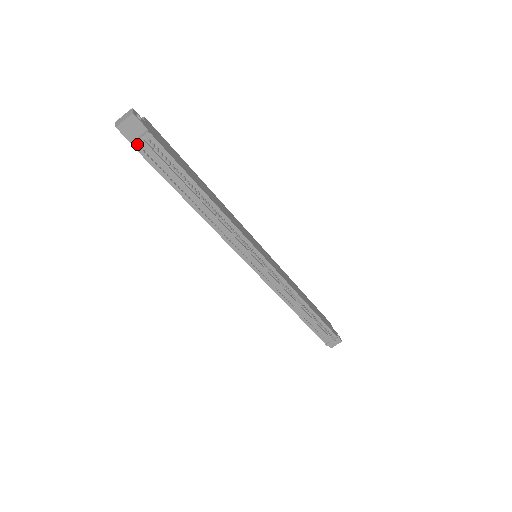
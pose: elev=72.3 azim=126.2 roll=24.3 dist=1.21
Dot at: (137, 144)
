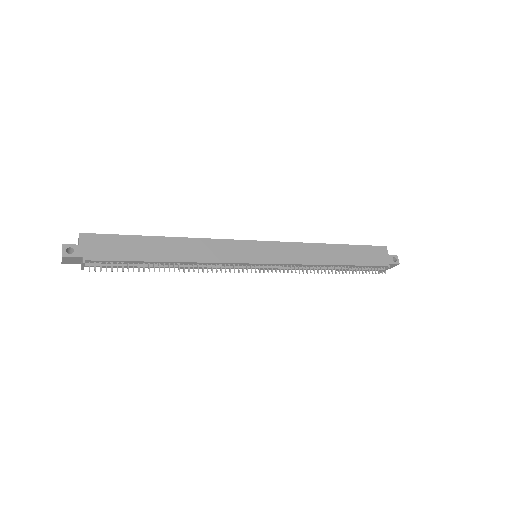
Dot at: (85, 266)
